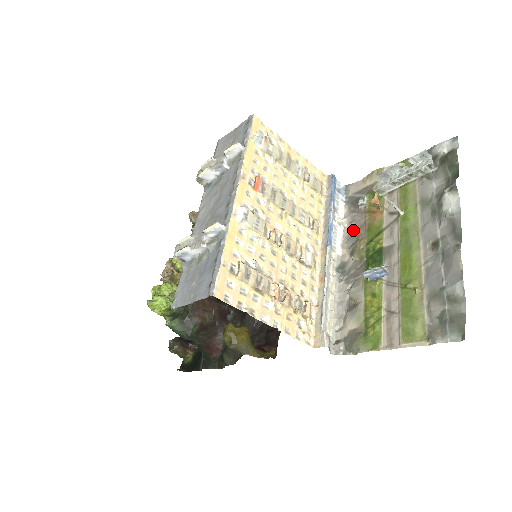
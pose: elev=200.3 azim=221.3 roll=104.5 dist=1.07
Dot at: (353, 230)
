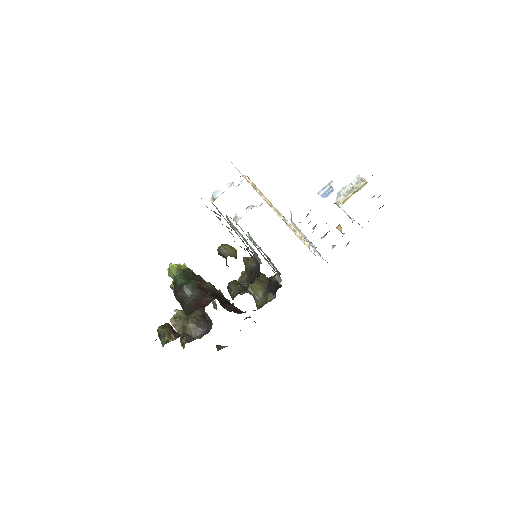
Dot at: occluded
